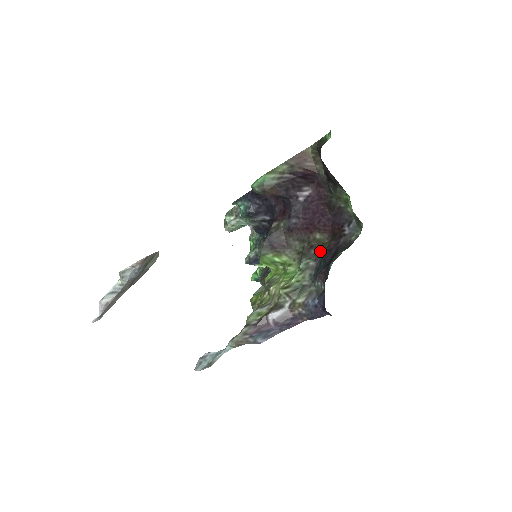
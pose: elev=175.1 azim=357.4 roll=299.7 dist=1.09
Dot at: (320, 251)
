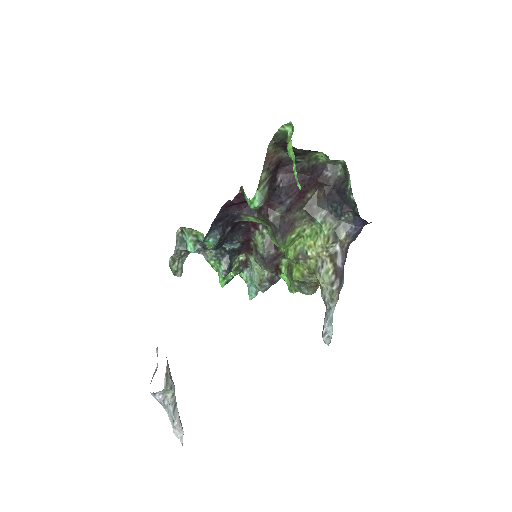
Dot at: (321, 201)
